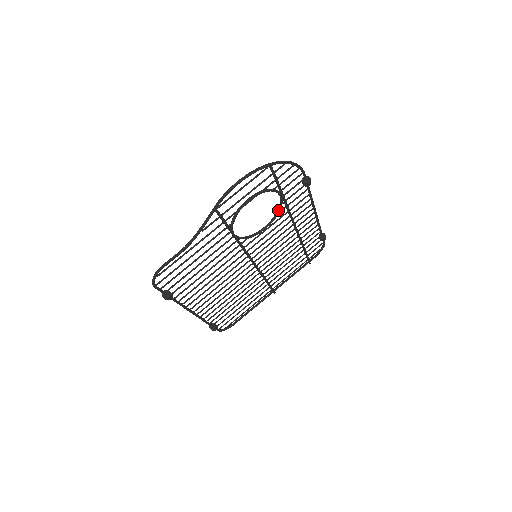
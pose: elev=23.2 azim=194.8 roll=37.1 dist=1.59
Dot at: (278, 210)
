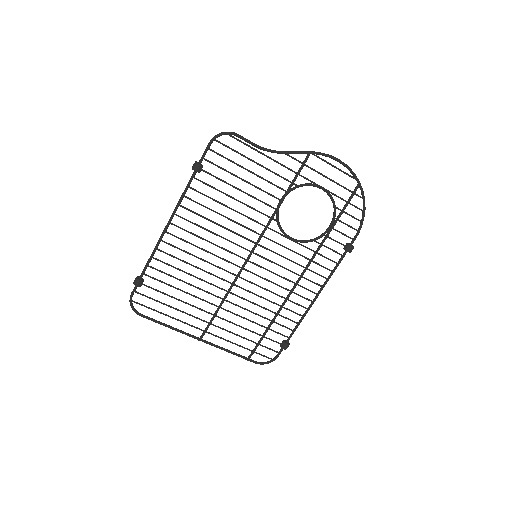
Dot at: (314, 238)
